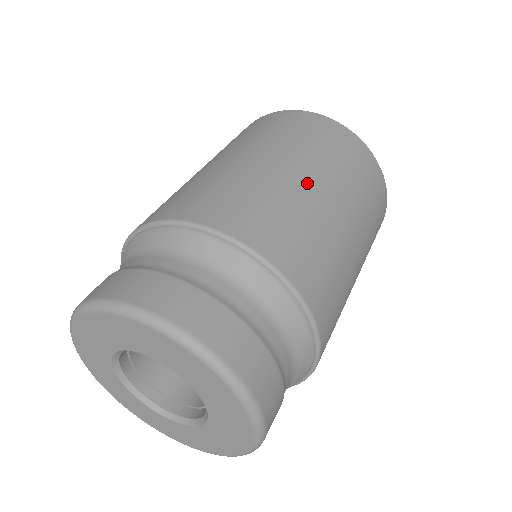
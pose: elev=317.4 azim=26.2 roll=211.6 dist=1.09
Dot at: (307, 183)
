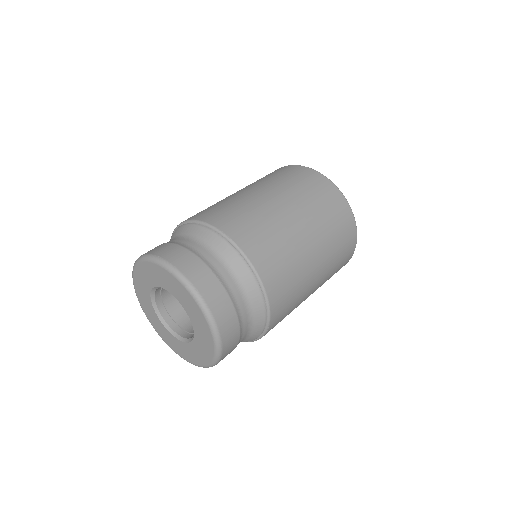
Dot at: (255, 193)
